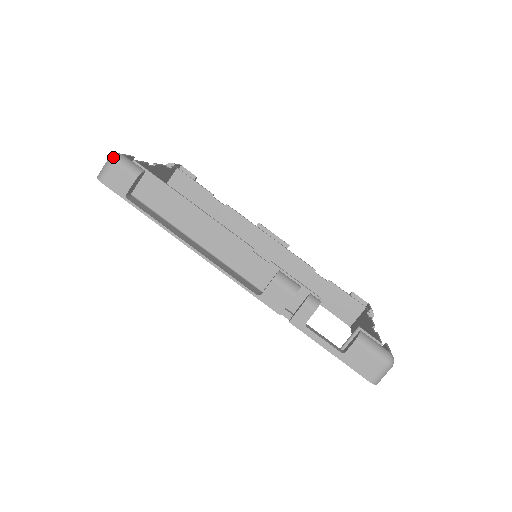
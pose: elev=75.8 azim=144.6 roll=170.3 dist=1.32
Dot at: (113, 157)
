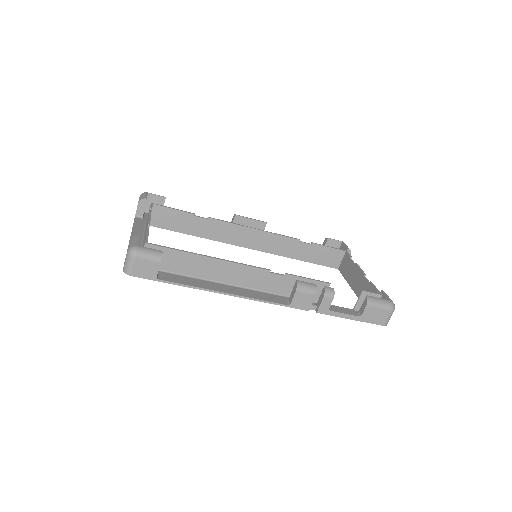
Dot at: (133, 253)
